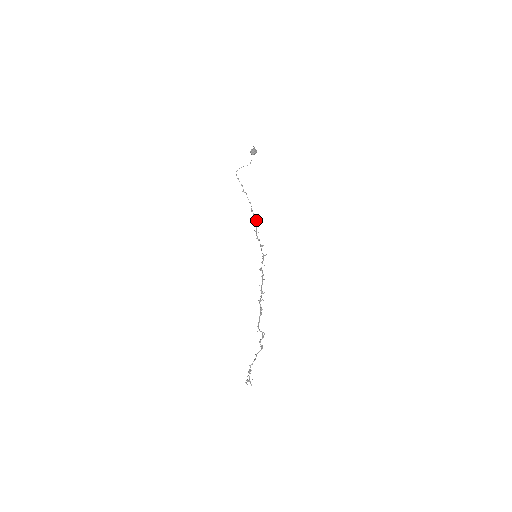
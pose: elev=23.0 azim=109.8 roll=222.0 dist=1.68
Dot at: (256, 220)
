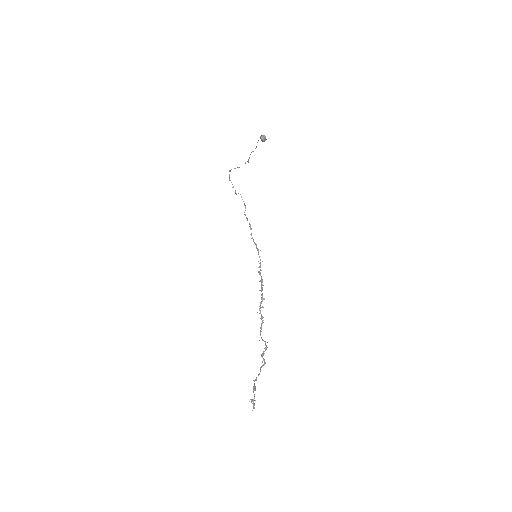
Dot at: (250, 224)
